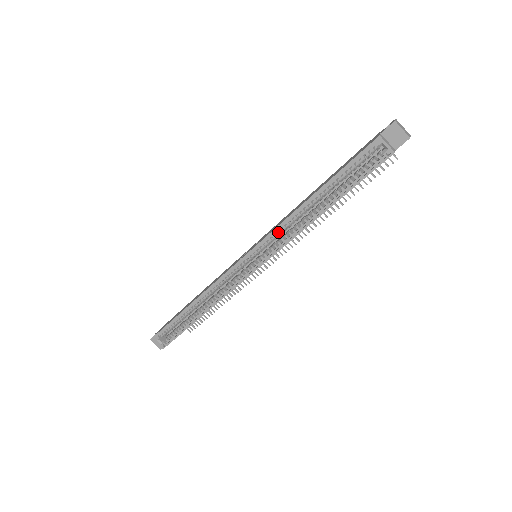
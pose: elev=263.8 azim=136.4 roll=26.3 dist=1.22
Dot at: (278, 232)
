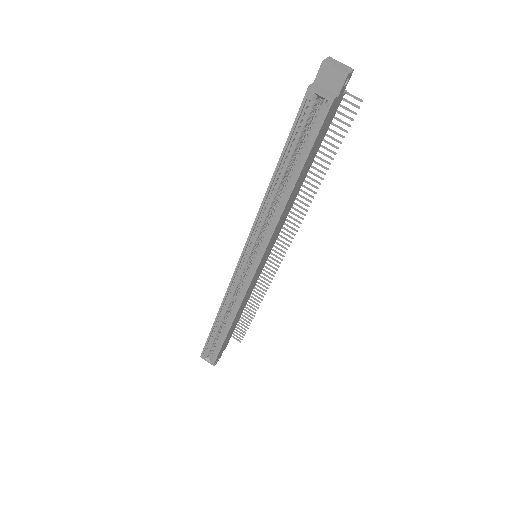
Dot at: (259, 227)
